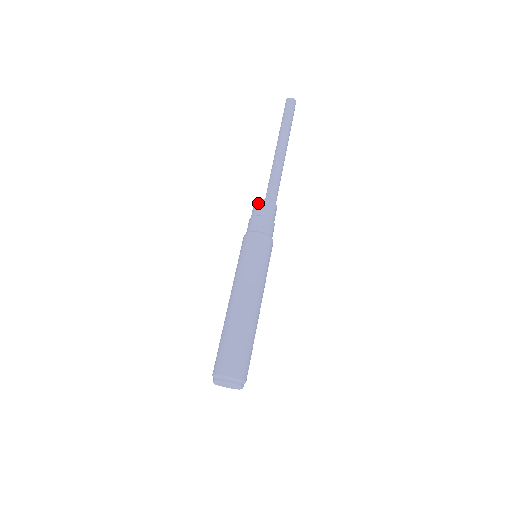
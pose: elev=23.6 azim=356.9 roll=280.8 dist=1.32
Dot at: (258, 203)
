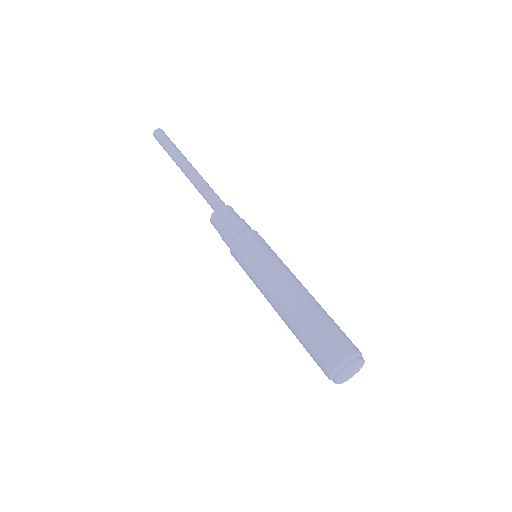
Dot at: (212, 224)
